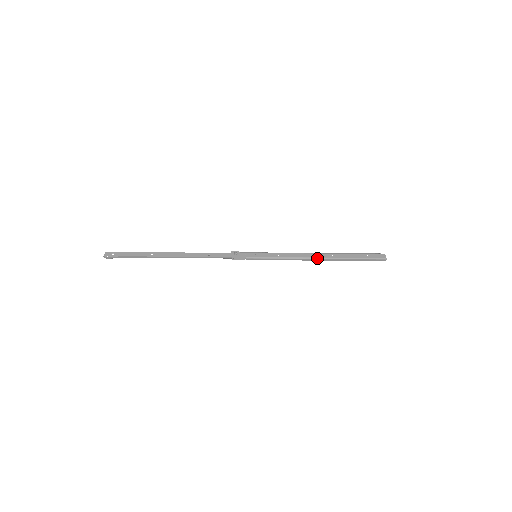
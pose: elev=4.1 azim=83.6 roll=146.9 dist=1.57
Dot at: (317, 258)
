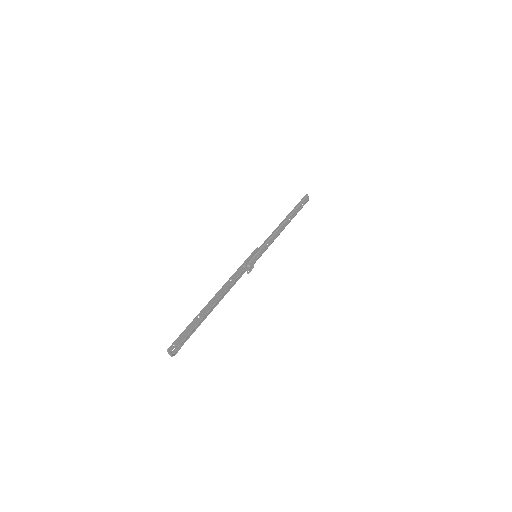
Dot at: occluded
